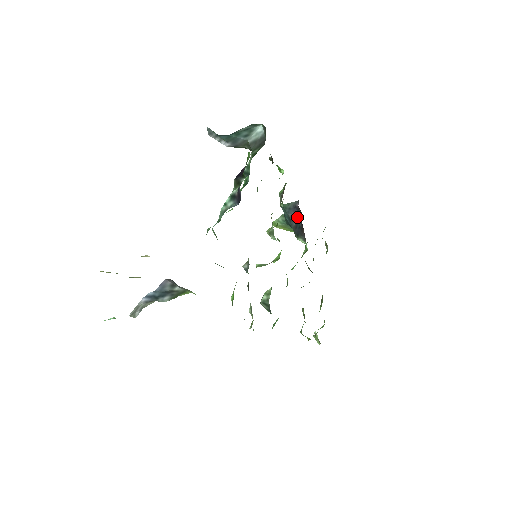
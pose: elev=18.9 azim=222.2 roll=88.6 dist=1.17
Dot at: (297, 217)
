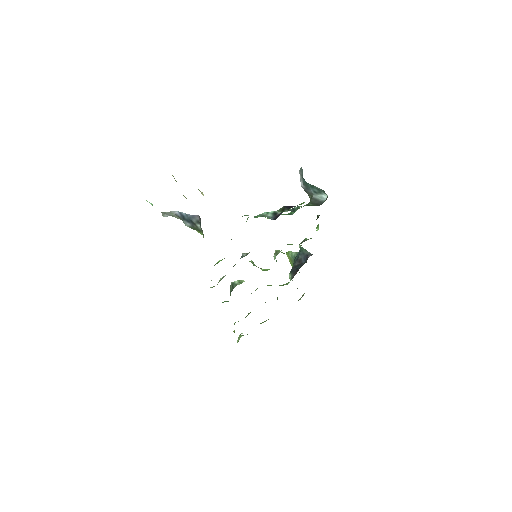
Dot at: (302, 262)
